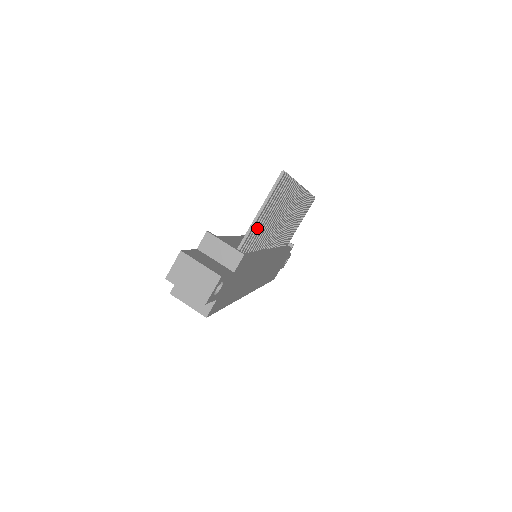
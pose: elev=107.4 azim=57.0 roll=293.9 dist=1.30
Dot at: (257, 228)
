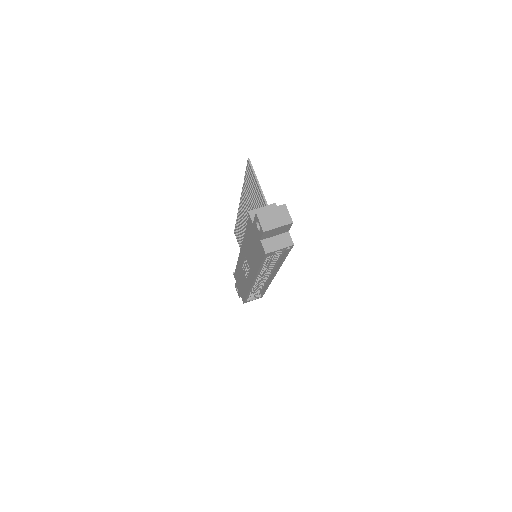
Dot at: occluded
